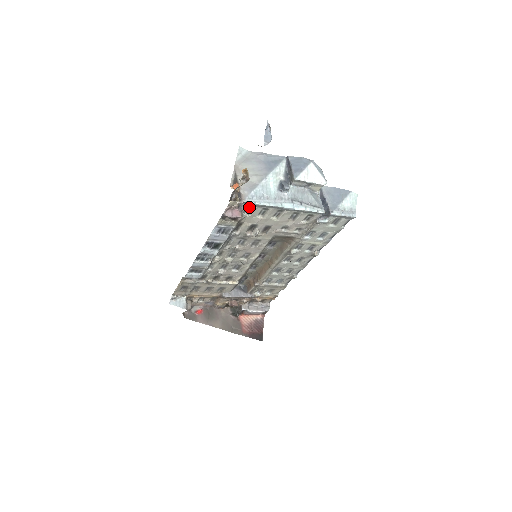
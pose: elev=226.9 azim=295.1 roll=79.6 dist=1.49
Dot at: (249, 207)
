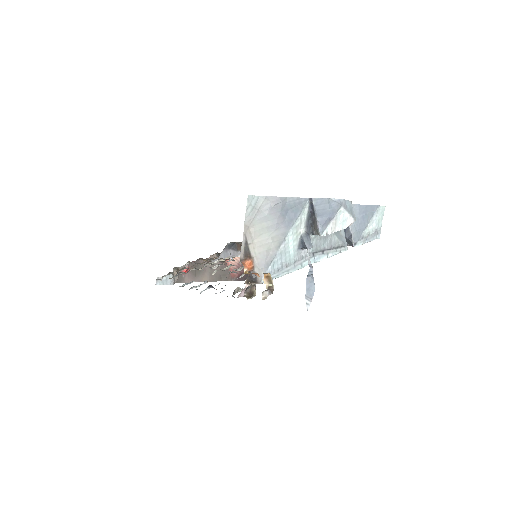
Dot at: occluded
